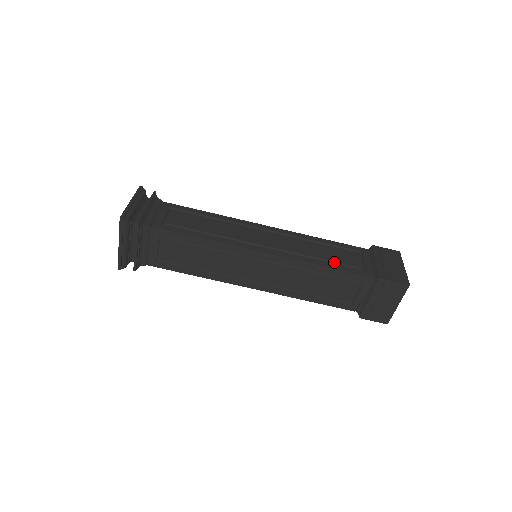
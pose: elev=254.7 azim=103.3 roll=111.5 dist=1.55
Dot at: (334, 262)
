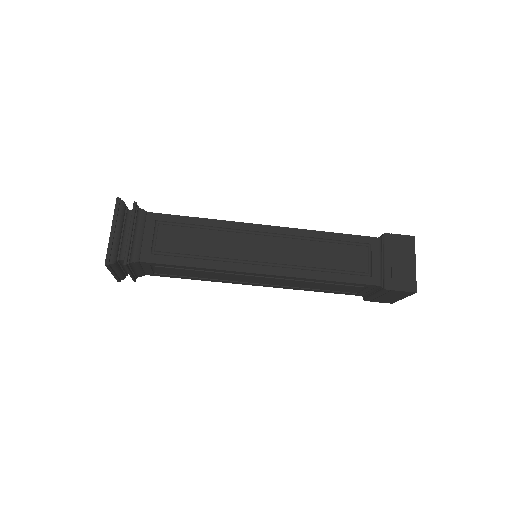
Dot at: (338, 270)
